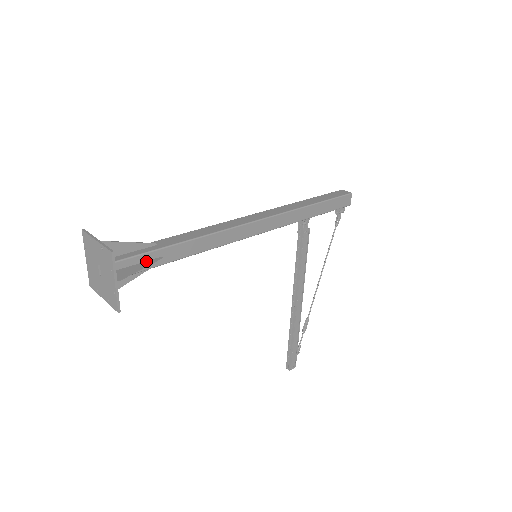
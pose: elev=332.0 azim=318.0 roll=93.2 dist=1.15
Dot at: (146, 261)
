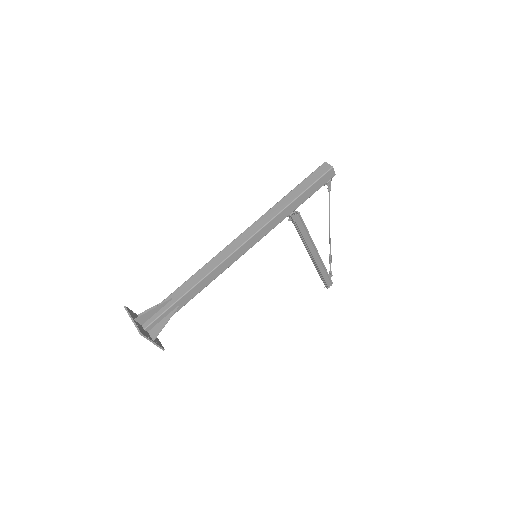
Dot at: (169, 314)
